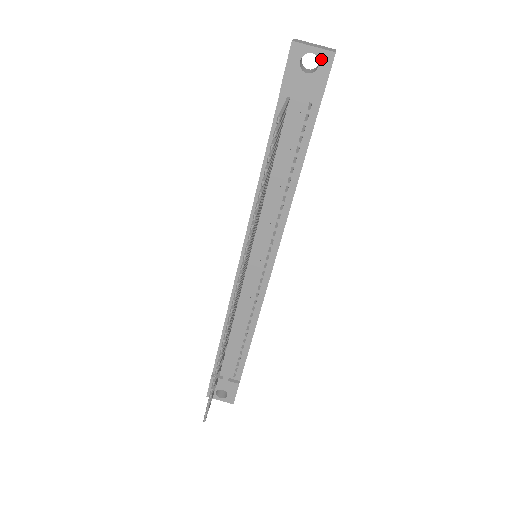
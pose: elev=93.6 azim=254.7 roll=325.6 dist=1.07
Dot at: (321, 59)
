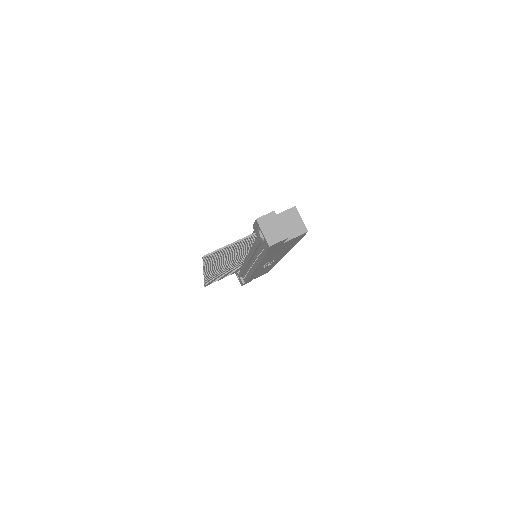
Dot at: (265, 240)
